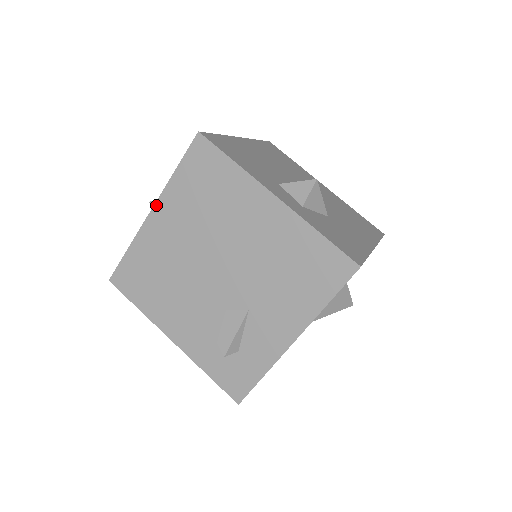
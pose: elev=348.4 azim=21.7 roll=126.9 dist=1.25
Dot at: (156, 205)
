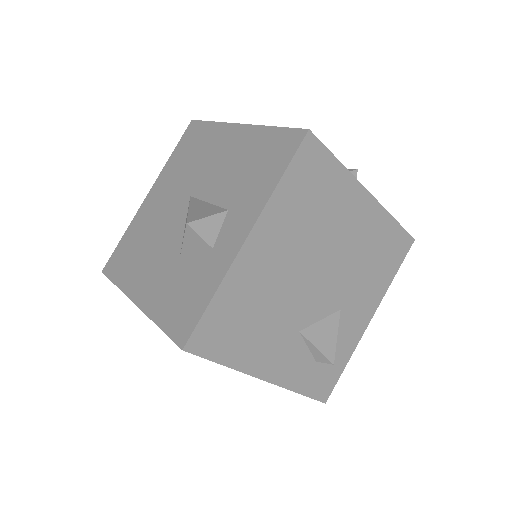
Dot at: (256, 227)
